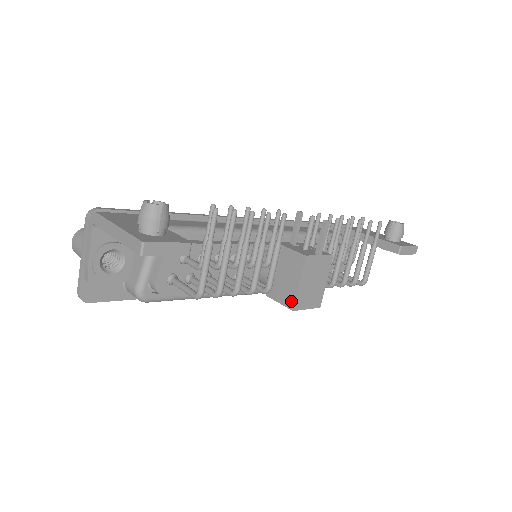
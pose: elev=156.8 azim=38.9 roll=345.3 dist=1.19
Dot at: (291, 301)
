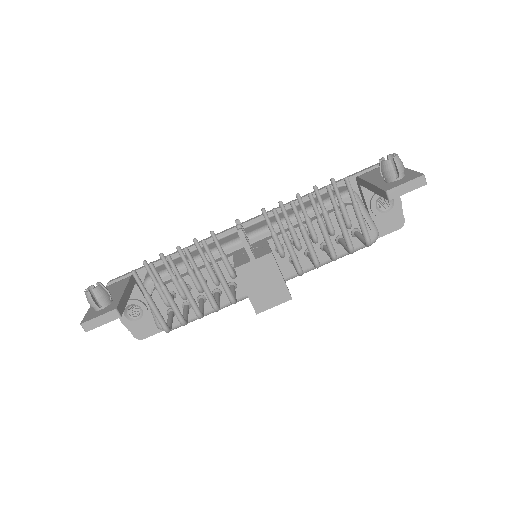
Dot at: occluded
